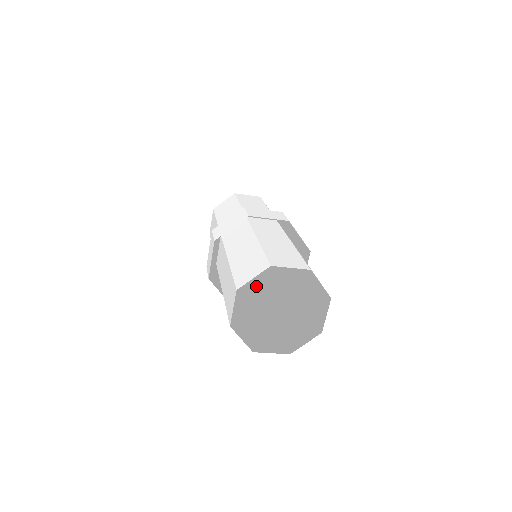
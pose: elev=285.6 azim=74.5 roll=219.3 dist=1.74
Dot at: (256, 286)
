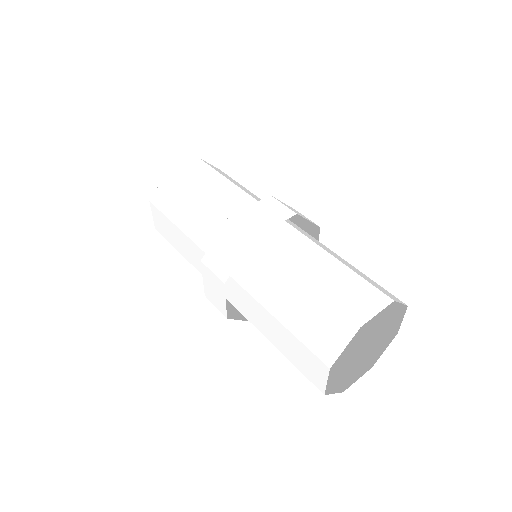
Dot at: occluded
